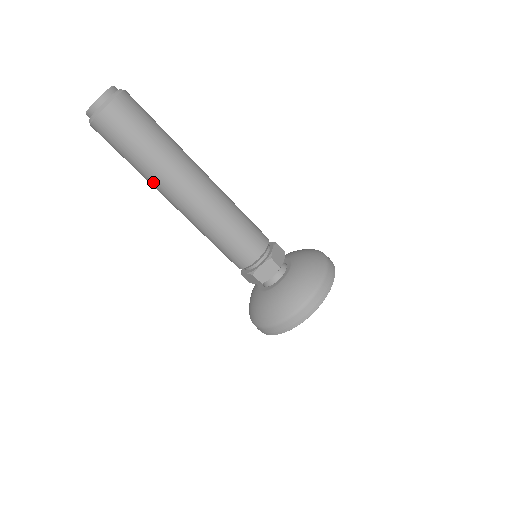
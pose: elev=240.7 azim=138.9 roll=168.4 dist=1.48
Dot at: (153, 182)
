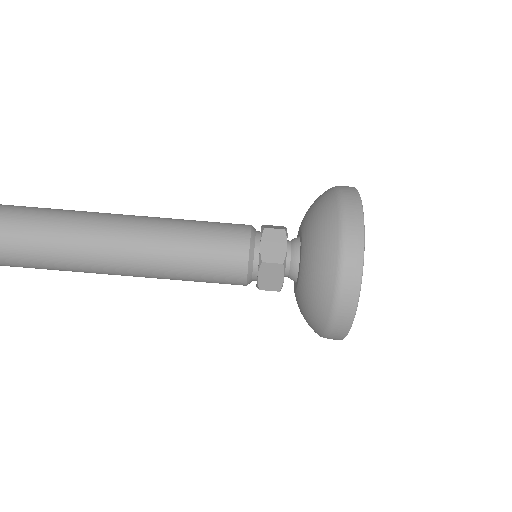
Dot at: (67, 256)
